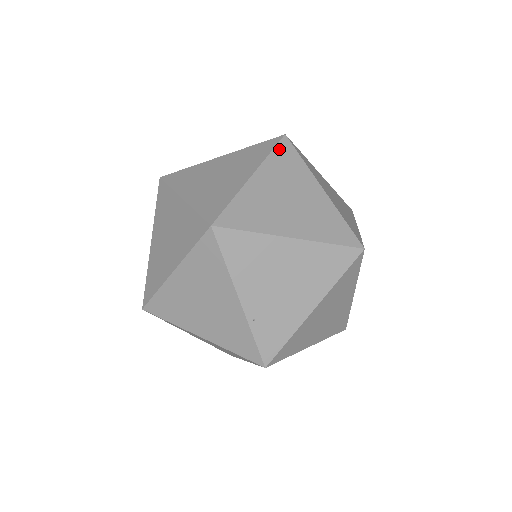
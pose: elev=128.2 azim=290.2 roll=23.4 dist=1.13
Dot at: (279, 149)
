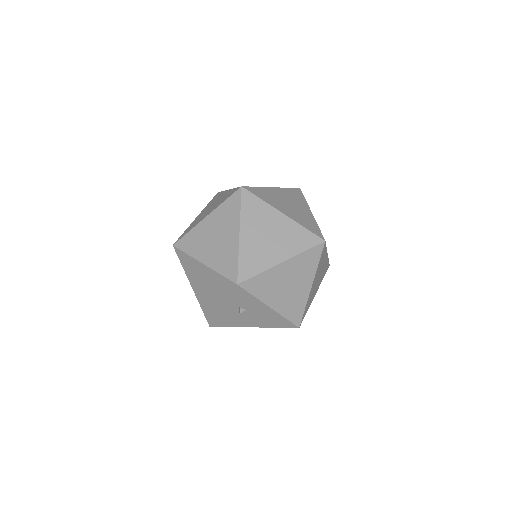
Dot at: occluded
